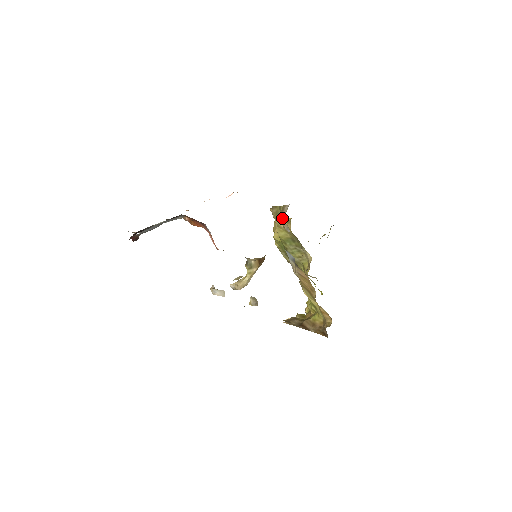
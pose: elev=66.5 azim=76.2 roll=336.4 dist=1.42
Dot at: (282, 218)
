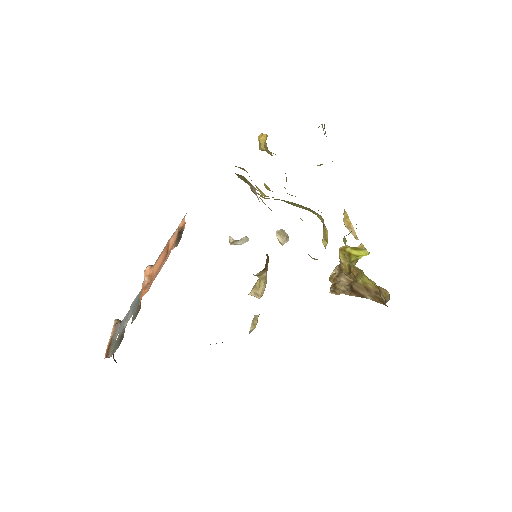
Dot at: occluded
